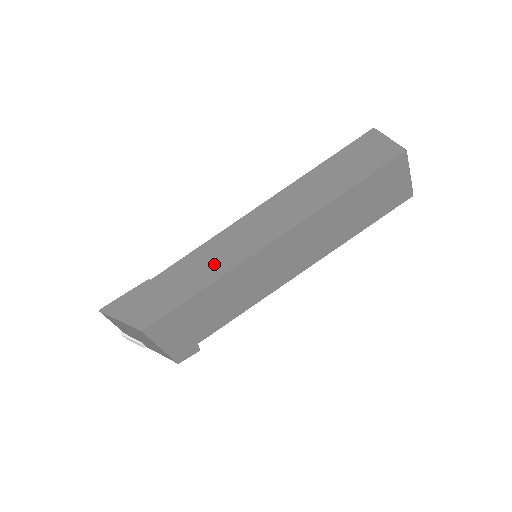
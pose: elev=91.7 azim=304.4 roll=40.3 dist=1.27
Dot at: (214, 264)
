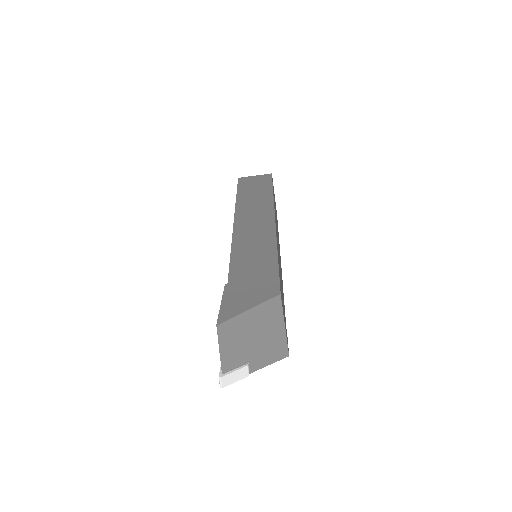
Dot at: (260, 246)
